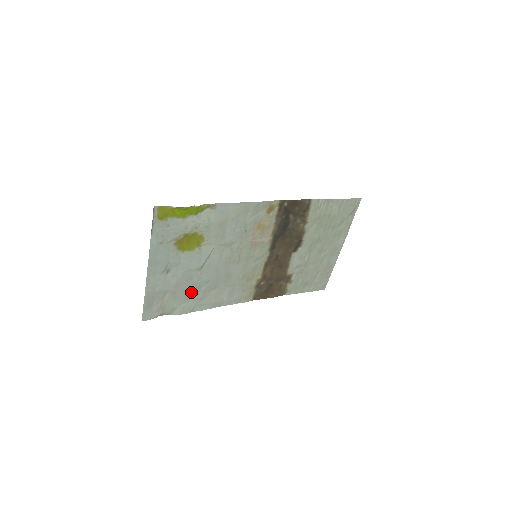
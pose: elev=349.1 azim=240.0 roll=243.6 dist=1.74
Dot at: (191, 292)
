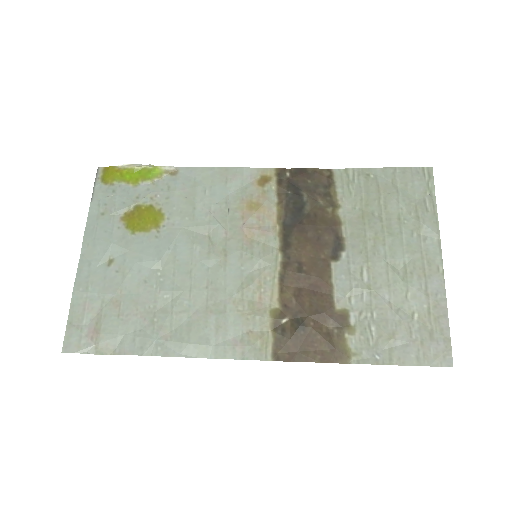
Dot at: (147, 311)
